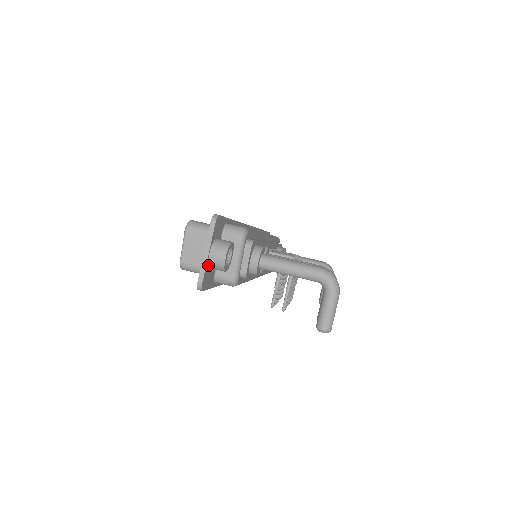
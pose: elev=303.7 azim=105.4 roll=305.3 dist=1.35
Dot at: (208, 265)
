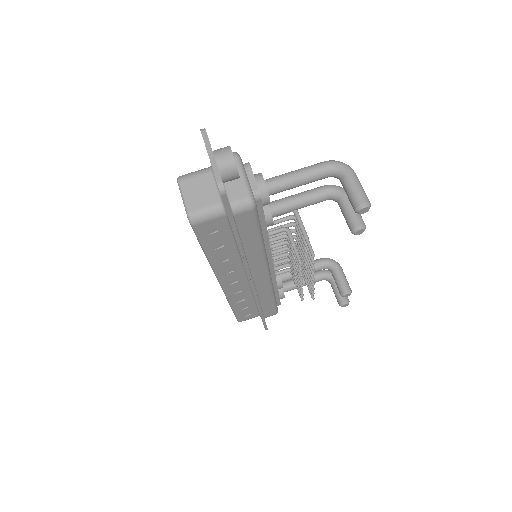
Dot at: occluded
